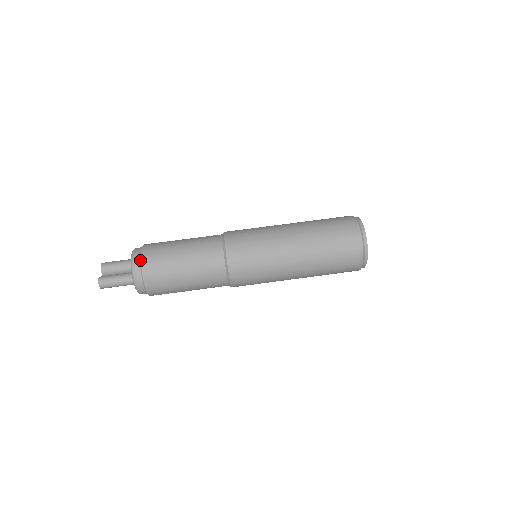
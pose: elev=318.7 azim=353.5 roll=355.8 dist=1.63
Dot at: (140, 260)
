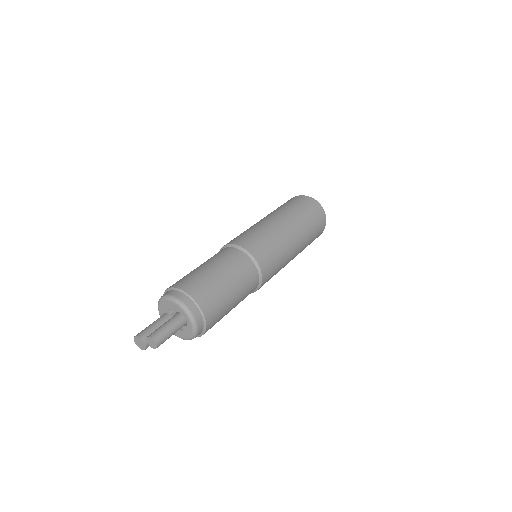
Dot at: (178, 289)
